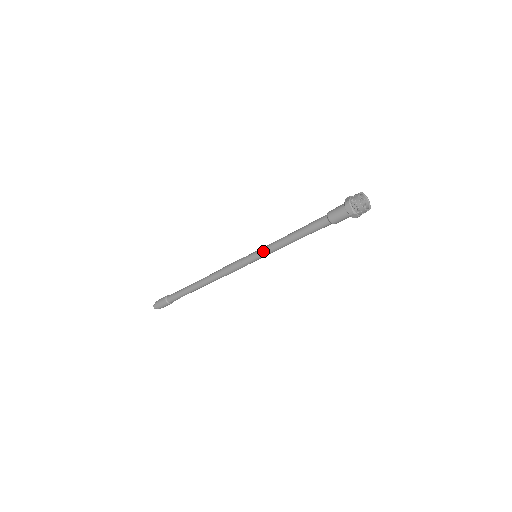
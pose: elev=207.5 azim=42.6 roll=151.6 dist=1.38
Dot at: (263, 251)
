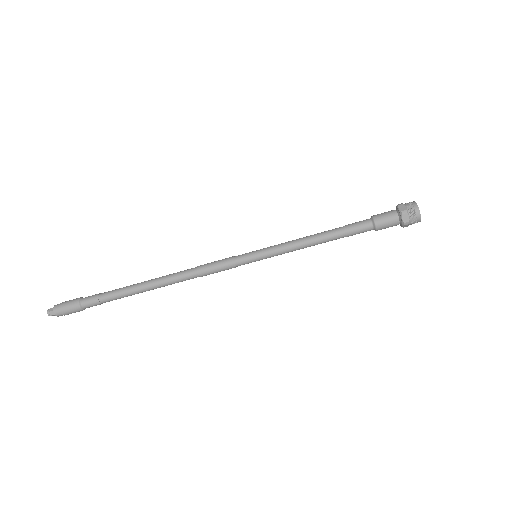
Dot at: (273, 252)
